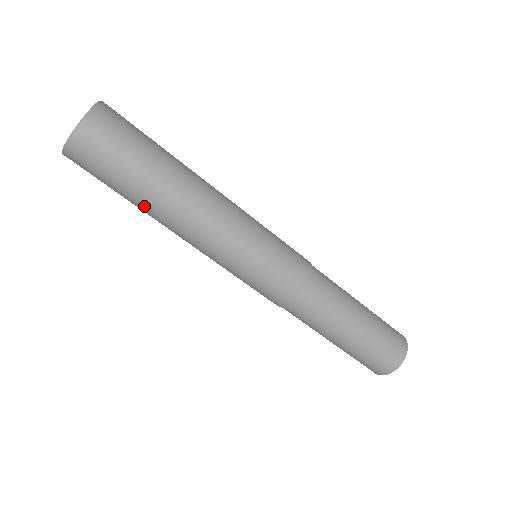
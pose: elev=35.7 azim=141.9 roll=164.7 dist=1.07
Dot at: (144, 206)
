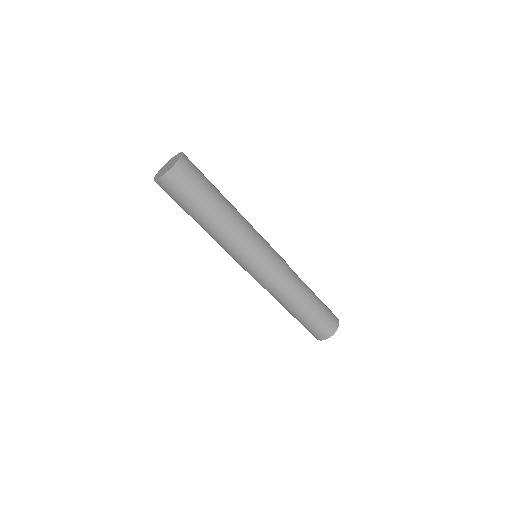
Dot at: (200, 217)
